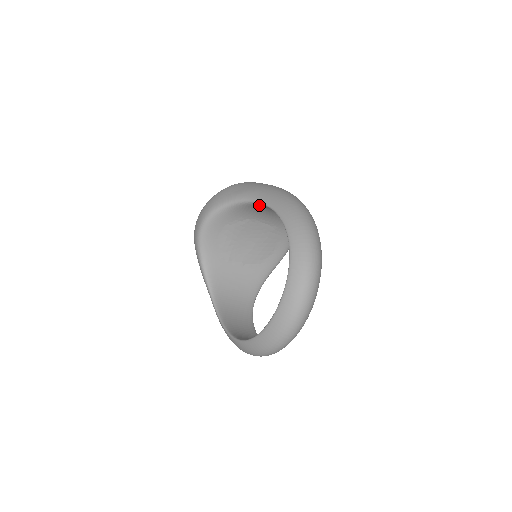
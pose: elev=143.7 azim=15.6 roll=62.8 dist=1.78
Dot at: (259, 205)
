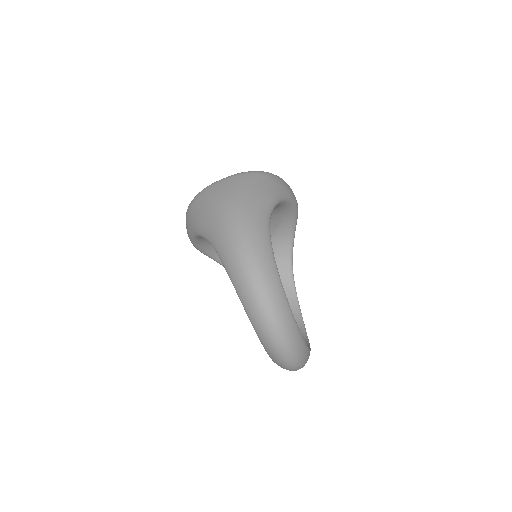
Dot at: occluded
